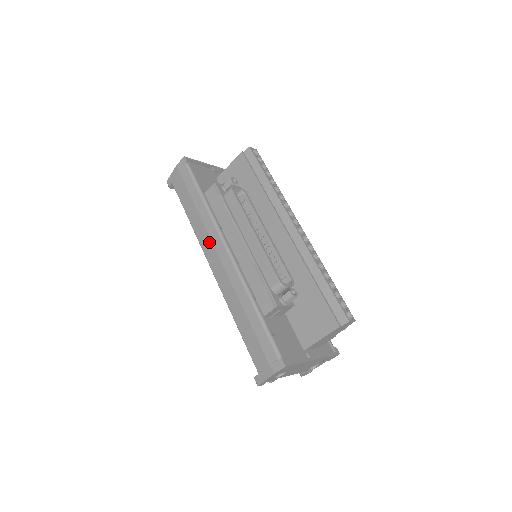
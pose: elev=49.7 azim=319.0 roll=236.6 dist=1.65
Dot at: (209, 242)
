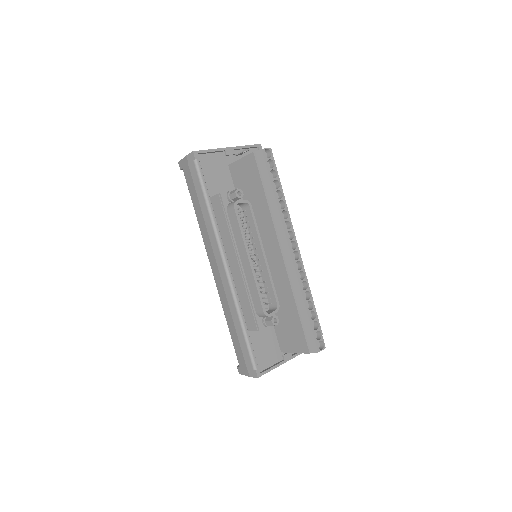
Dot at: (211, 249)
